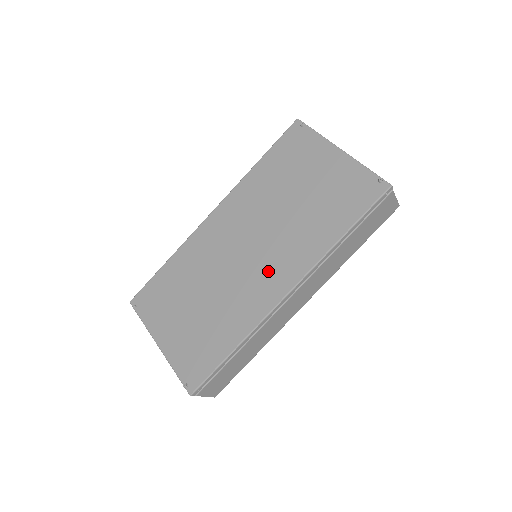
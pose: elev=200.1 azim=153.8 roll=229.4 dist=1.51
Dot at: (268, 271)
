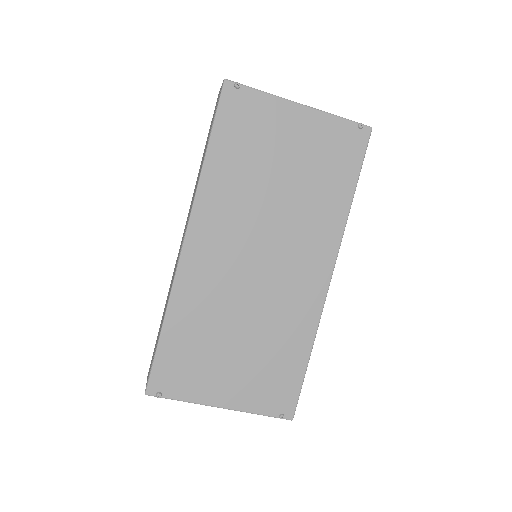
Dot at: (299, 267)
